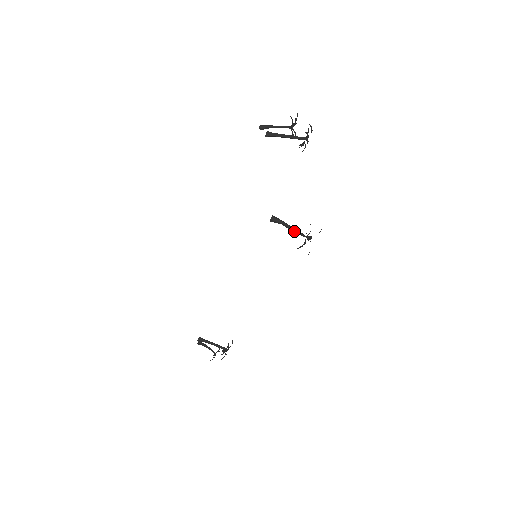
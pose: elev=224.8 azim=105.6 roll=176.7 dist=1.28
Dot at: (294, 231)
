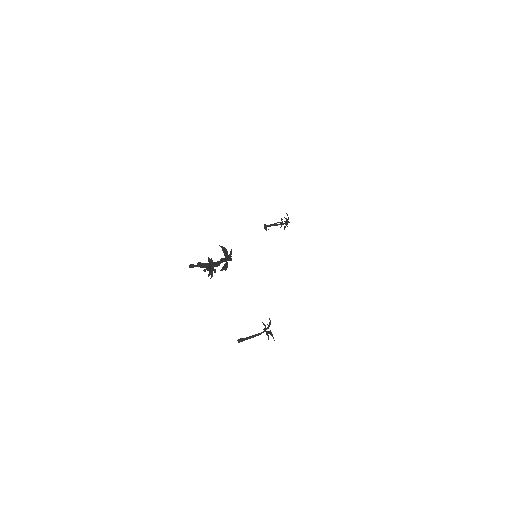
Dot at: occluded
